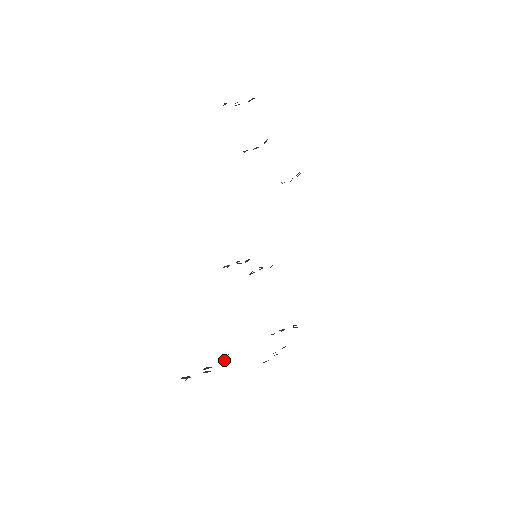
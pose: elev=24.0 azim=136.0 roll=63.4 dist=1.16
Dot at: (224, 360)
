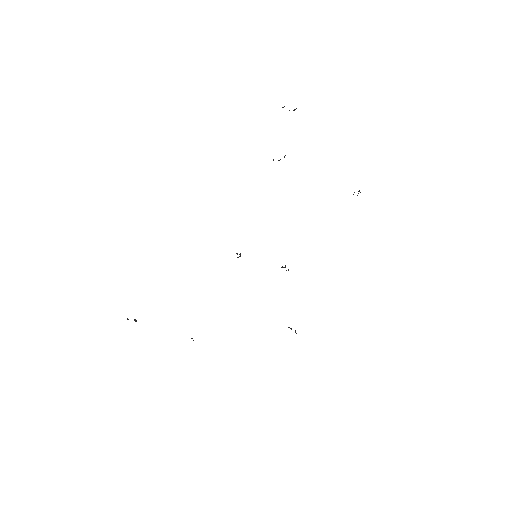
Dot at: (135, 321)
